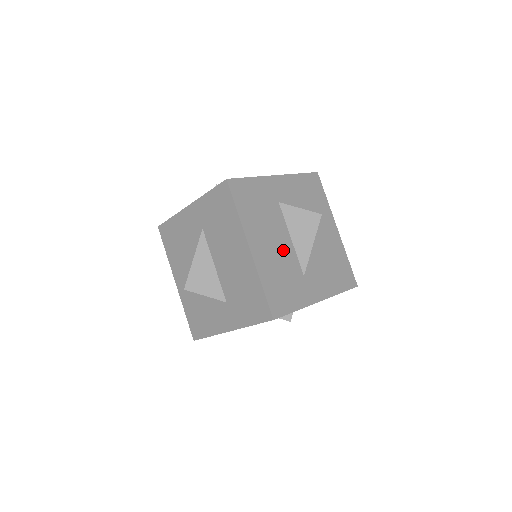
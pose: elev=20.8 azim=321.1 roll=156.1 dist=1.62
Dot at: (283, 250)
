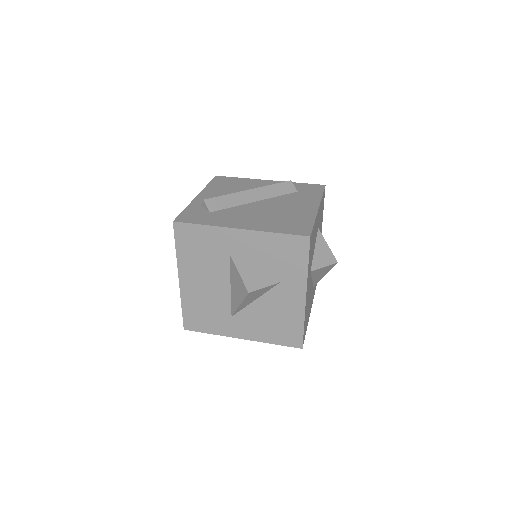
Dot at: (216, 291)
